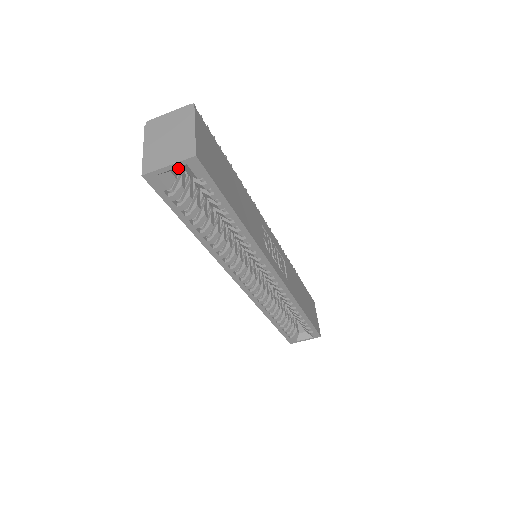
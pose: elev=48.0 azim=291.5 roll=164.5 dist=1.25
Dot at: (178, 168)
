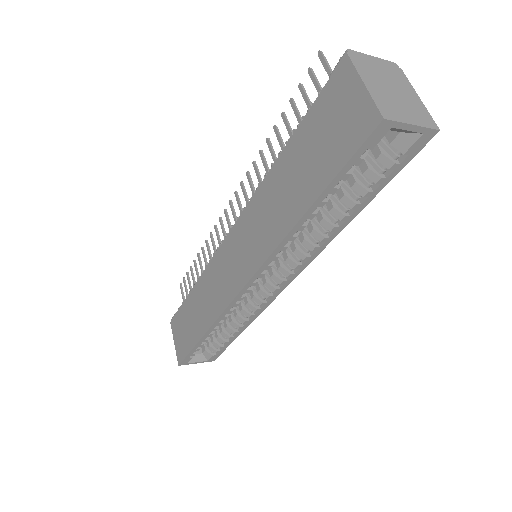
Dot at: occluded
